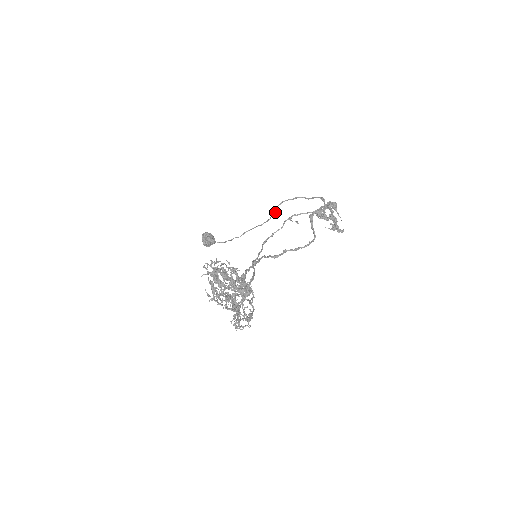
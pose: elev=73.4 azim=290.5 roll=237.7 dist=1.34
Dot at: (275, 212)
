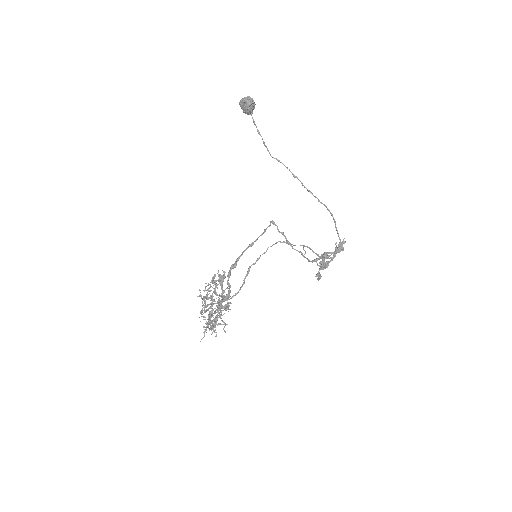
Dot at: (311, 192)
